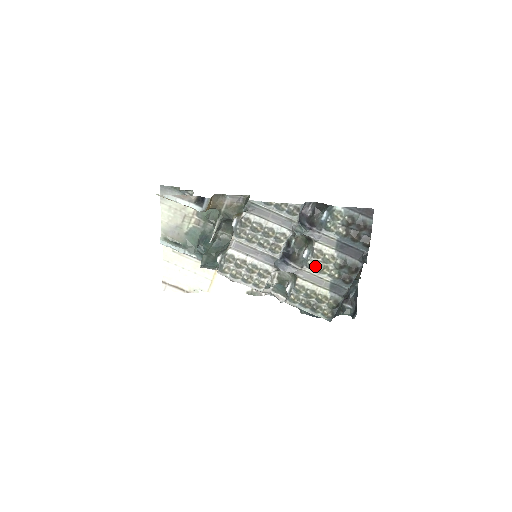
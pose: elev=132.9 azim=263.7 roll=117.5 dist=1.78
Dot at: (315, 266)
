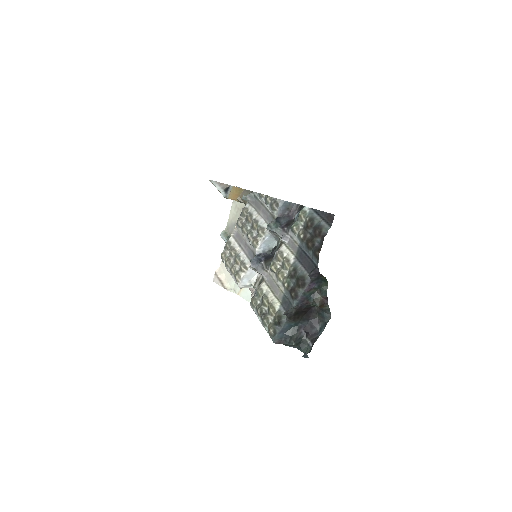
Dot at: (275, 269)
